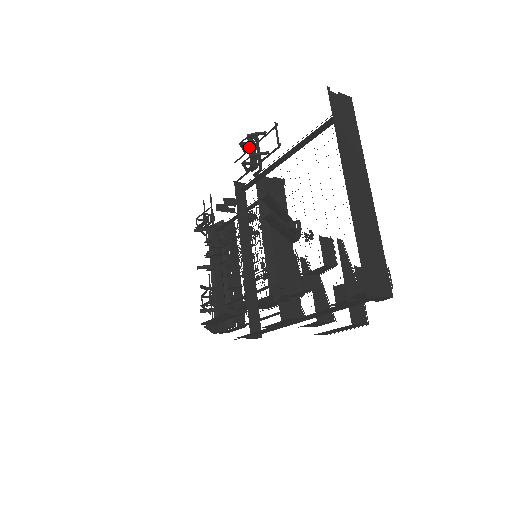
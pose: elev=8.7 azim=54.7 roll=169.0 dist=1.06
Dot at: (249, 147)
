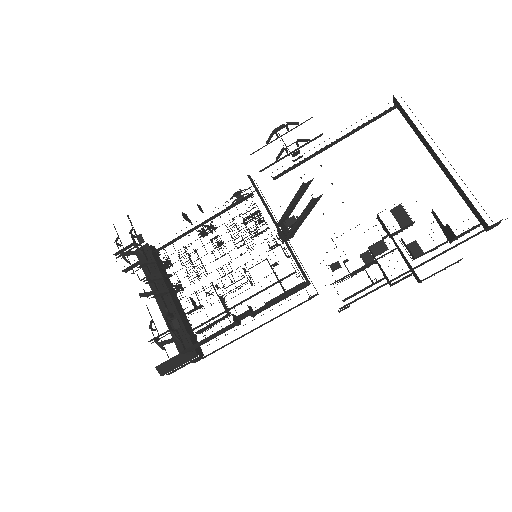
Dot at: occluded
